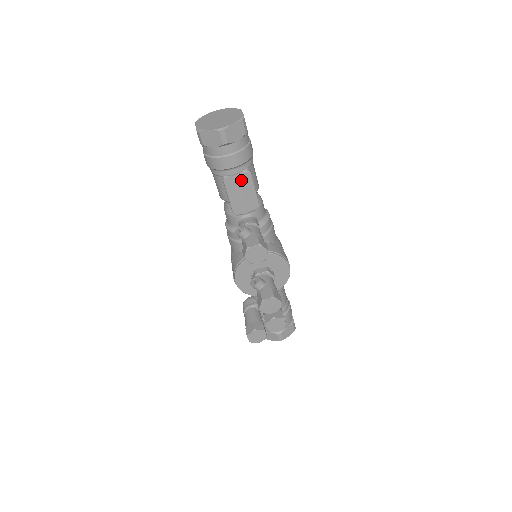
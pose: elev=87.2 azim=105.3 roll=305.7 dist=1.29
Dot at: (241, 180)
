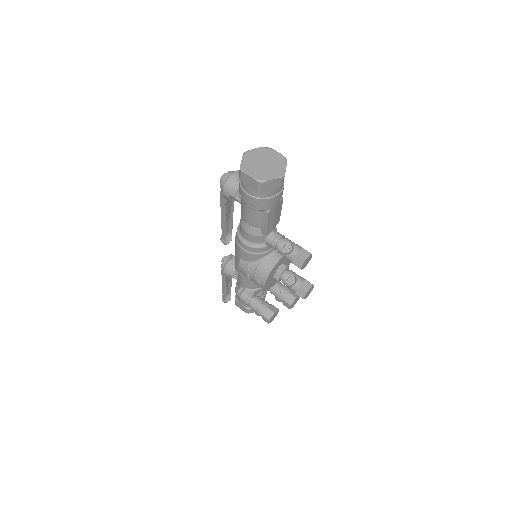
Dot at: (277, 207)
